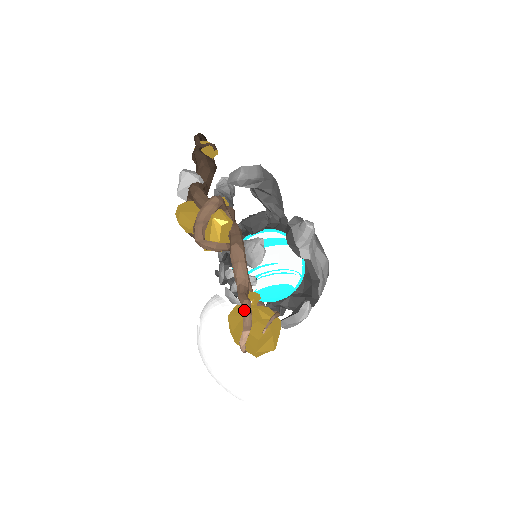
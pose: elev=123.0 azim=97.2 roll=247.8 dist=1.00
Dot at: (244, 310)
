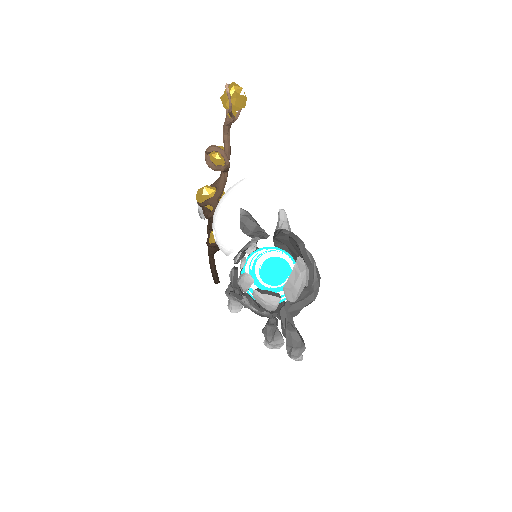
Dot at: occluded
